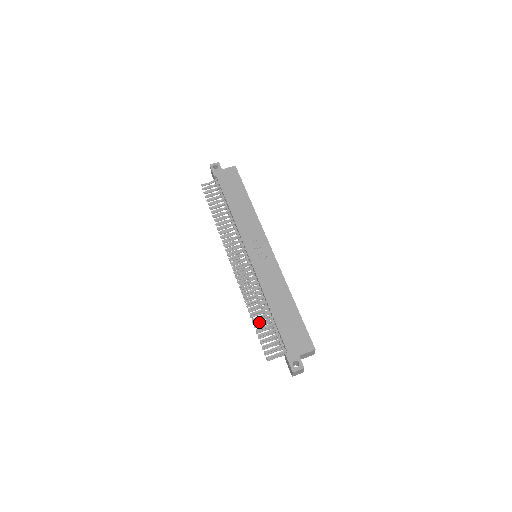
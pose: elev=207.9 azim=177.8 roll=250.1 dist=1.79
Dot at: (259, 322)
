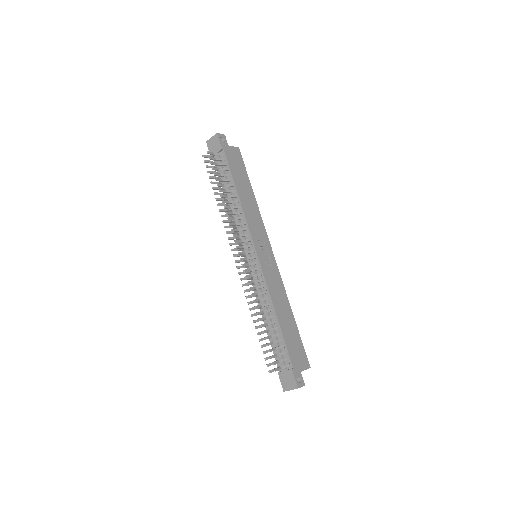
Dot at: (267, 330)
